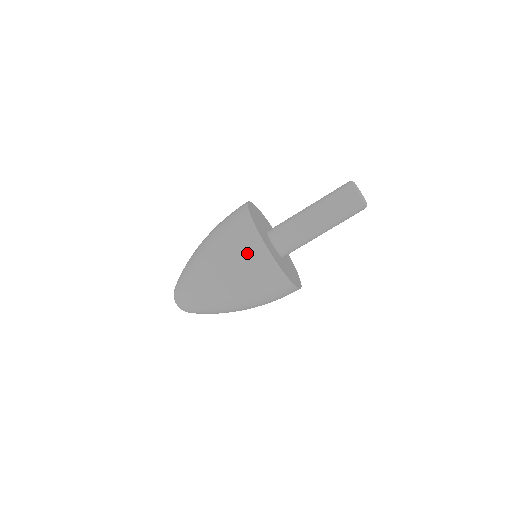
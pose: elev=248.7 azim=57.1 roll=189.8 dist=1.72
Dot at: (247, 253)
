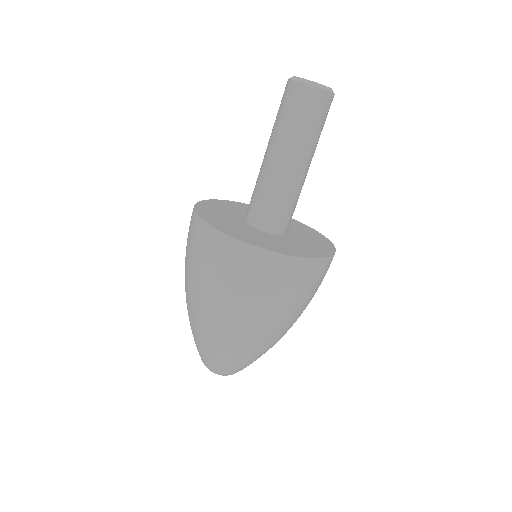
Dot at: (215, 260)
